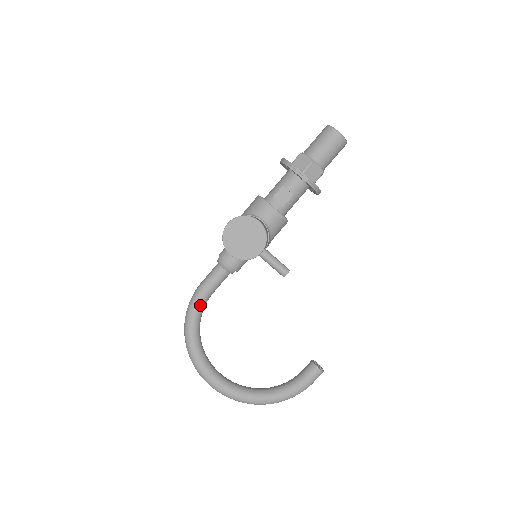
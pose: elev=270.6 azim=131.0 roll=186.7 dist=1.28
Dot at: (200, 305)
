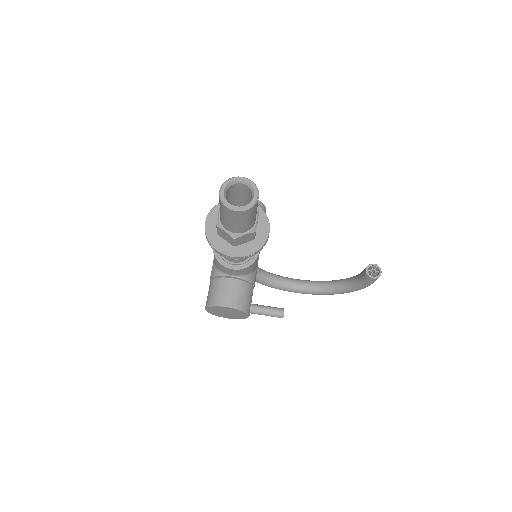
Dot at: occluded
